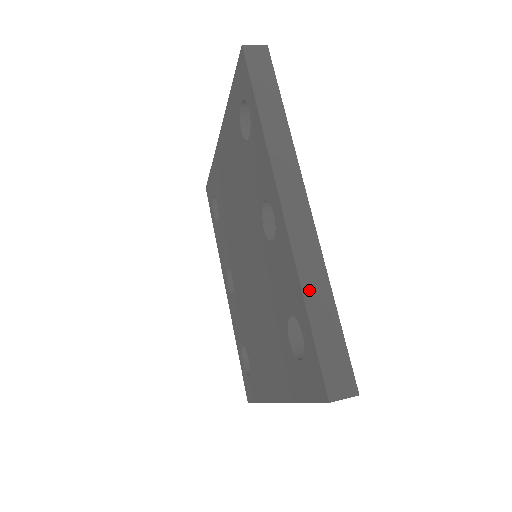
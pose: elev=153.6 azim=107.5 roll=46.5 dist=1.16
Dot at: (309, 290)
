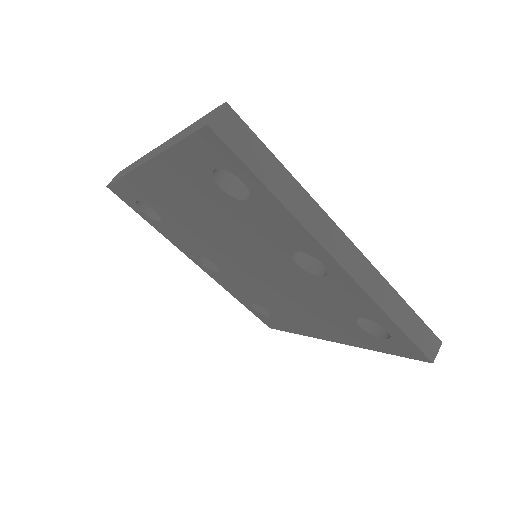
Dot at: (390, 310)
